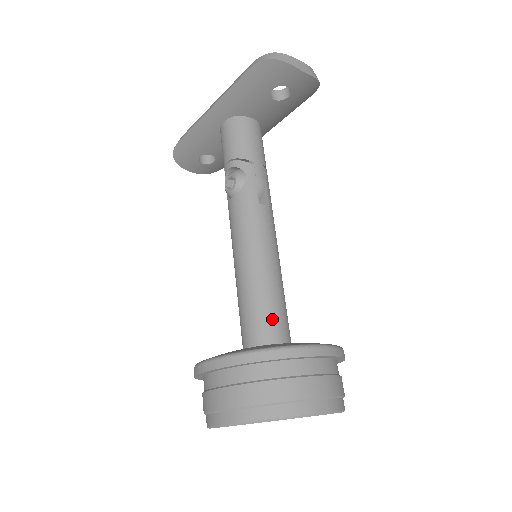
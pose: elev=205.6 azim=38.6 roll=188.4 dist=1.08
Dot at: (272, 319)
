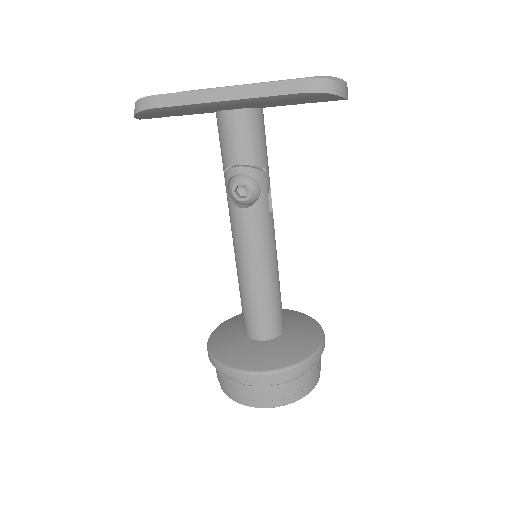
Dot at: (279, 317)
